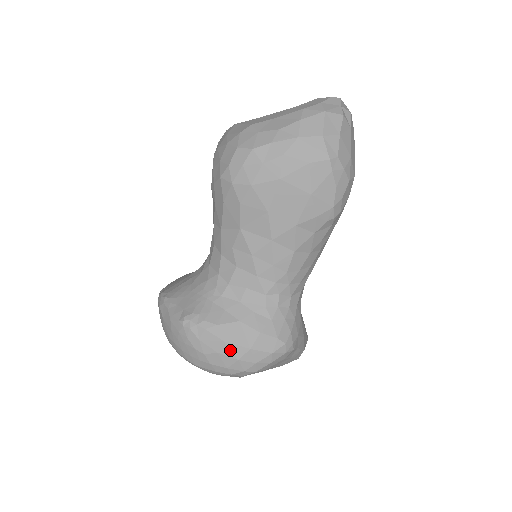
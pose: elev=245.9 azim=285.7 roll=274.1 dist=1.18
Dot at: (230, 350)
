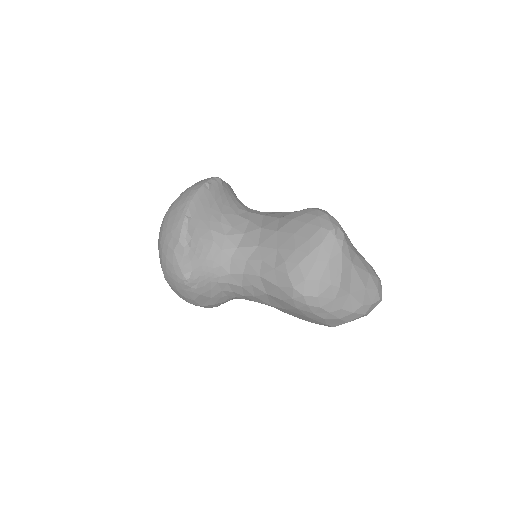
Dot at: (192, 301)
